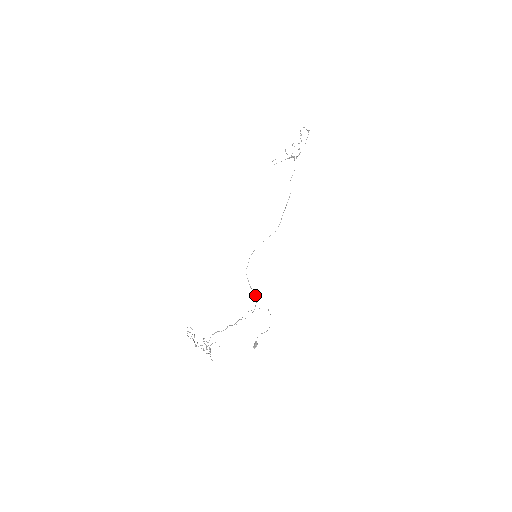
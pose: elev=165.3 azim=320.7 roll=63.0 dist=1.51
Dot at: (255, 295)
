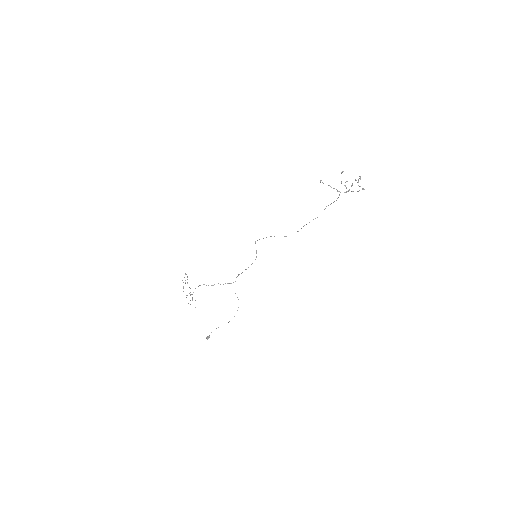
Dot at: occluded
